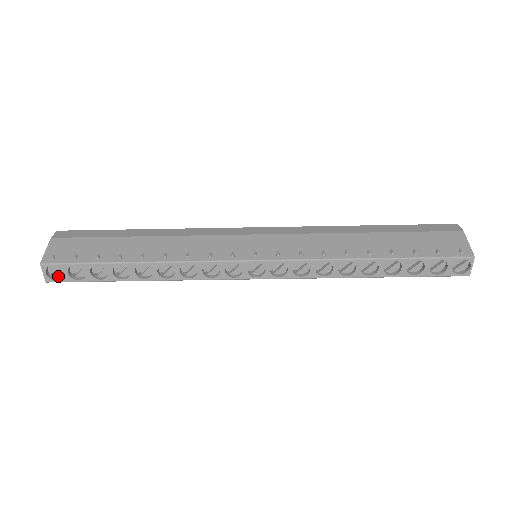
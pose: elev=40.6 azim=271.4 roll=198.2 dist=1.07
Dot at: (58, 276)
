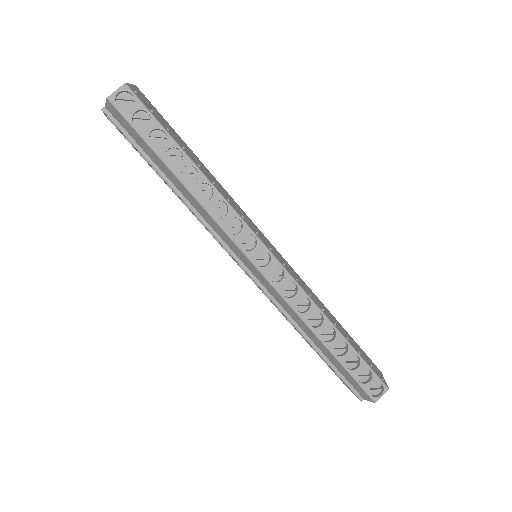
Dot at: (120, 106)
